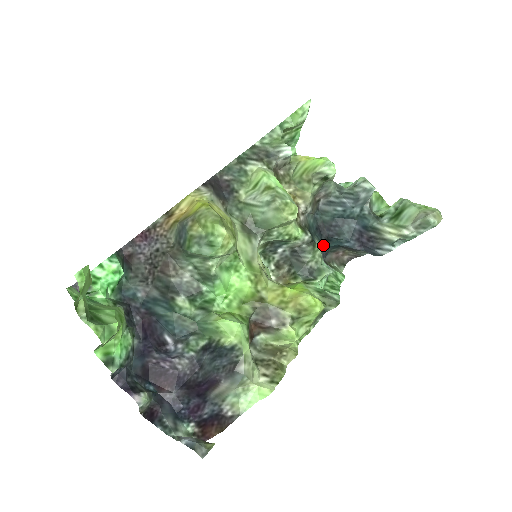
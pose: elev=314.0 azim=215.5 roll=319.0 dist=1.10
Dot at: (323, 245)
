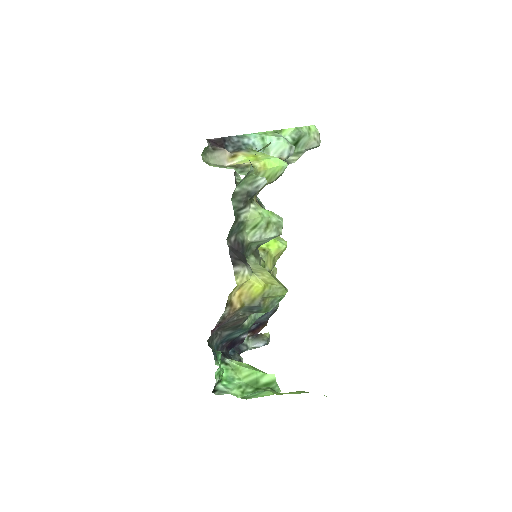
Dot at: occluded
